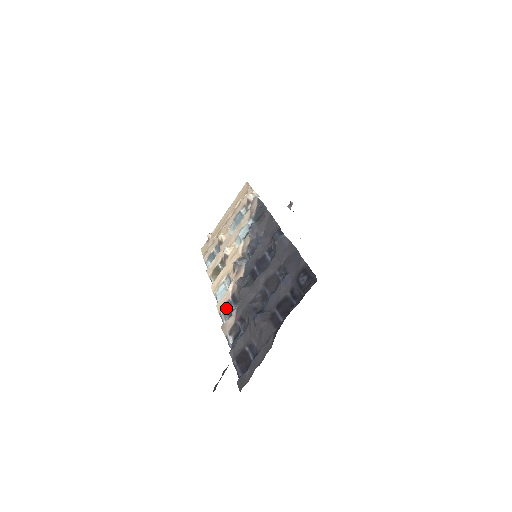
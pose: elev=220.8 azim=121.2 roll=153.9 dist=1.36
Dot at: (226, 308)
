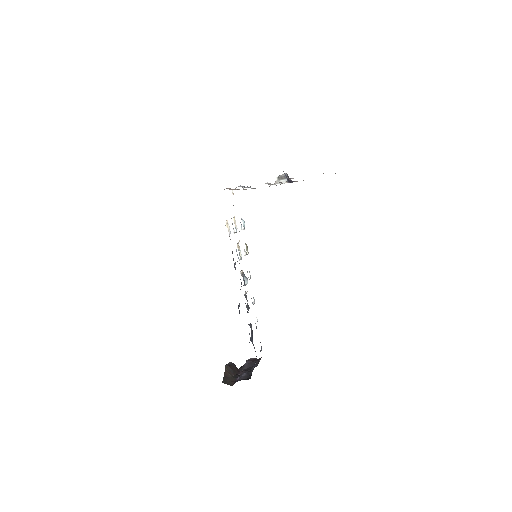
Dot at: occluded
